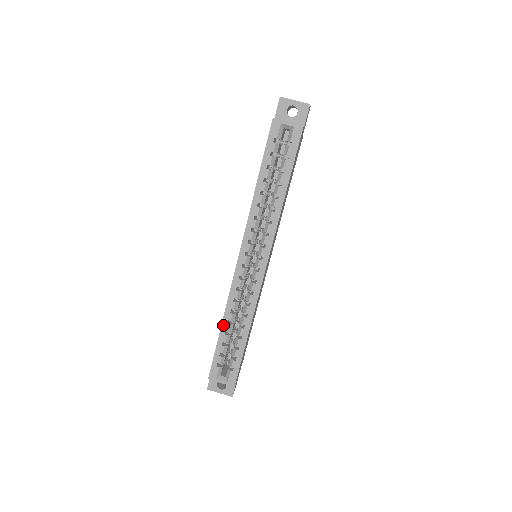
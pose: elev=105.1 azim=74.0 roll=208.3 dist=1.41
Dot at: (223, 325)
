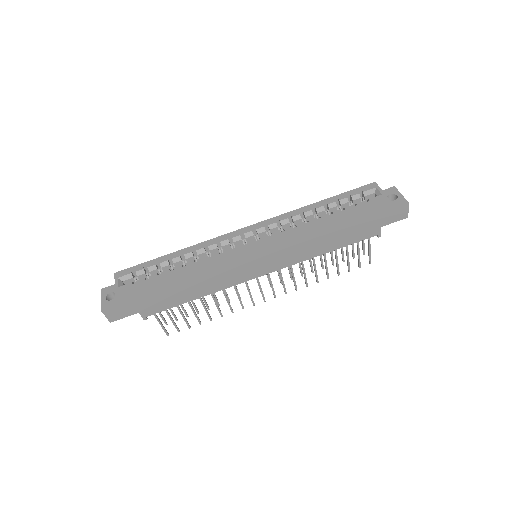
Dot at: (177, 252)
